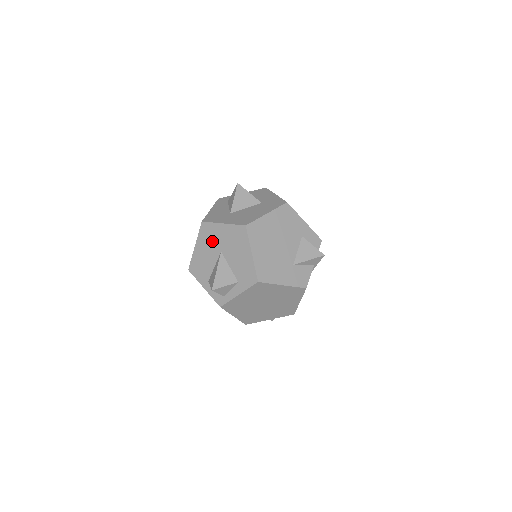
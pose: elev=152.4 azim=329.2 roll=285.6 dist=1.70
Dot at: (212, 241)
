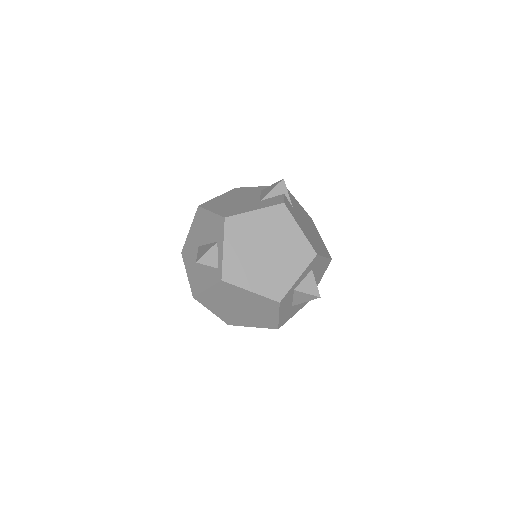
Dot at: (191, 251)
